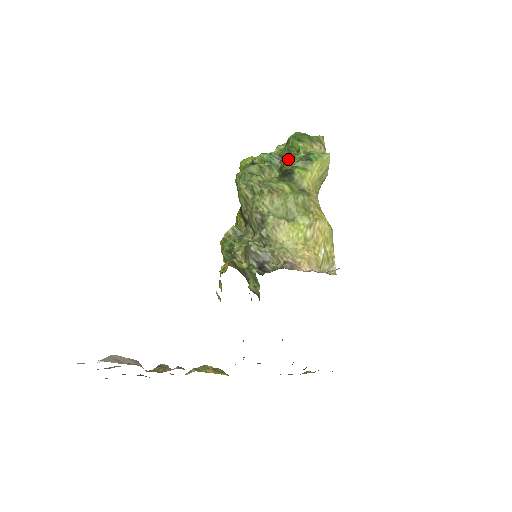
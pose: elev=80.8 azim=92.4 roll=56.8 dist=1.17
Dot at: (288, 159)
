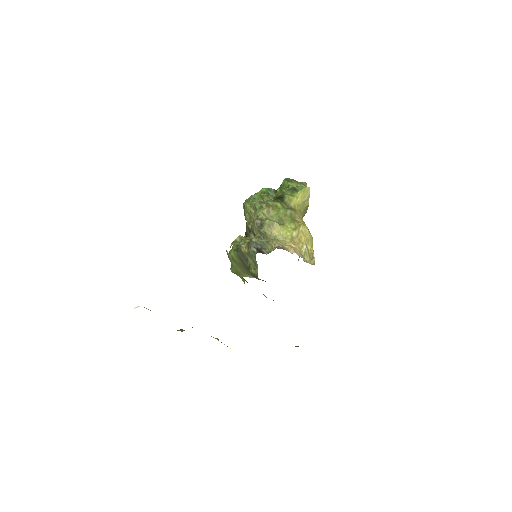
Dot at: (280, 189)
